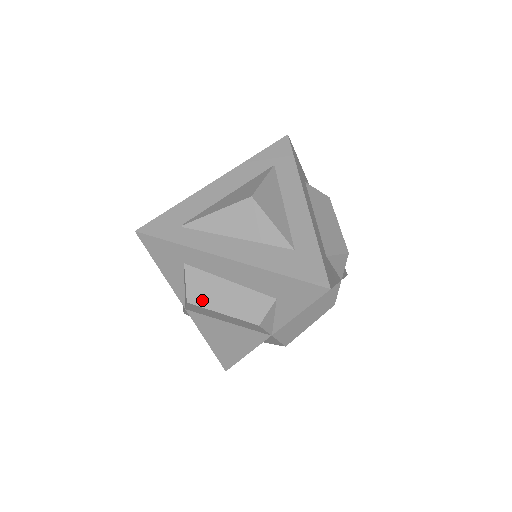
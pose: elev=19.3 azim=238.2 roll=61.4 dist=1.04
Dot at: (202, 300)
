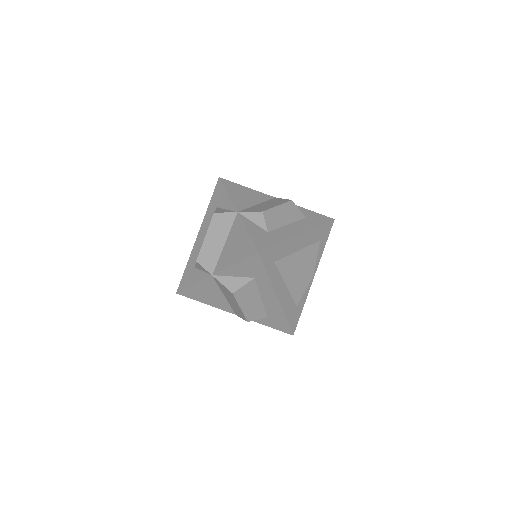
Dot at: (240, 297)
